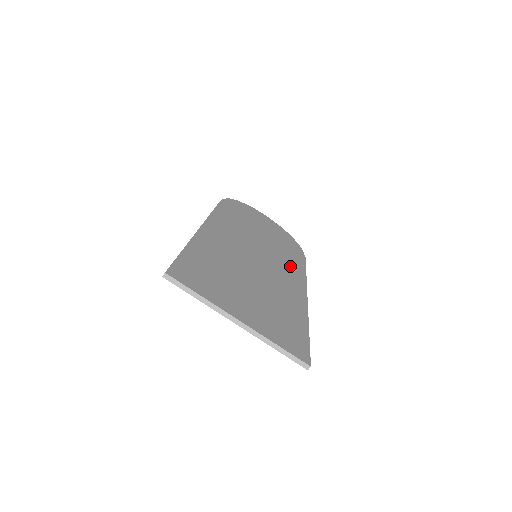
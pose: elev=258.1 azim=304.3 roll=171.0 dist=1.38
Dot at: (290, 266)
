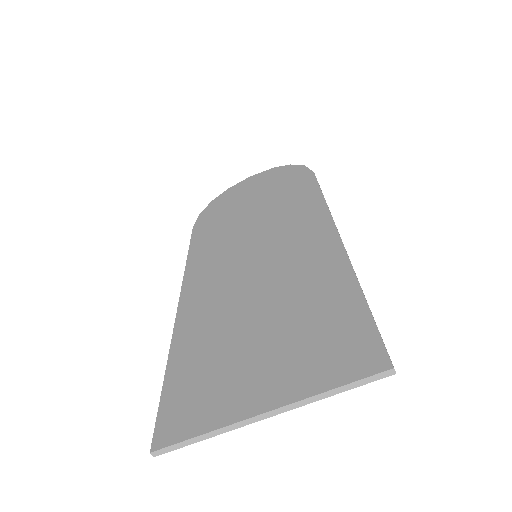
Dot at: (300, 215)
